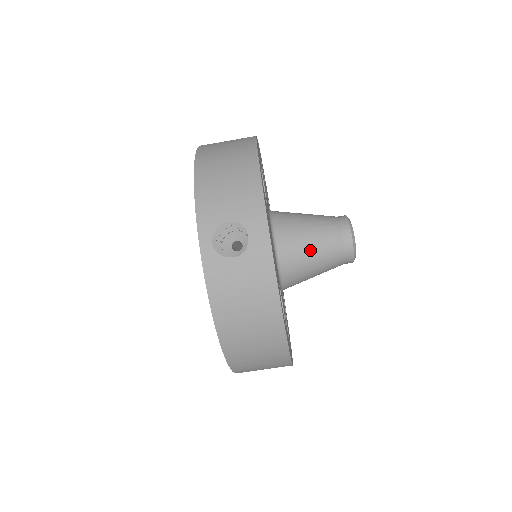
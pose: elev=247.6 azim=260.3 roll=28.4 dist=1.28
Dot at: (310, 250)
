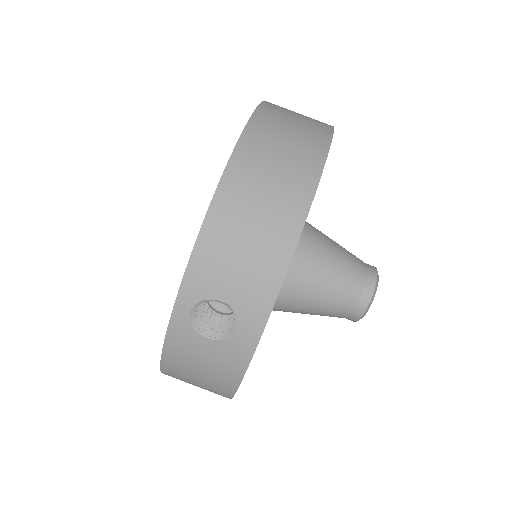
Dot at: (312, 303)
